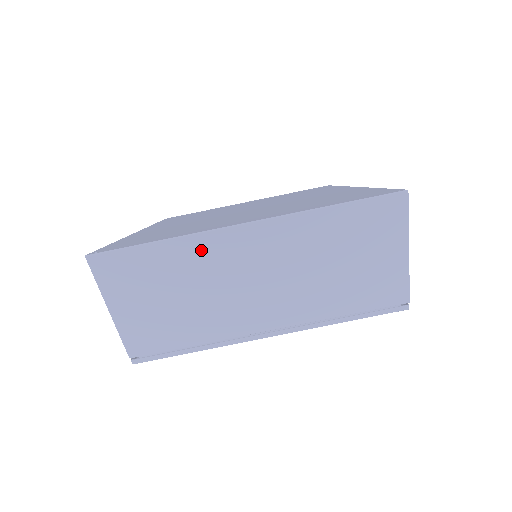
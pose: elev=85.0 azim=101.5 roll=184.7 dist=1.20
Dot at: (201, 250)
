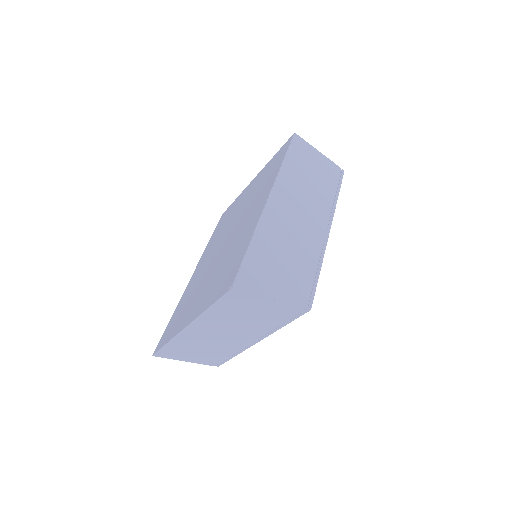
Dot at: (184, 339)
